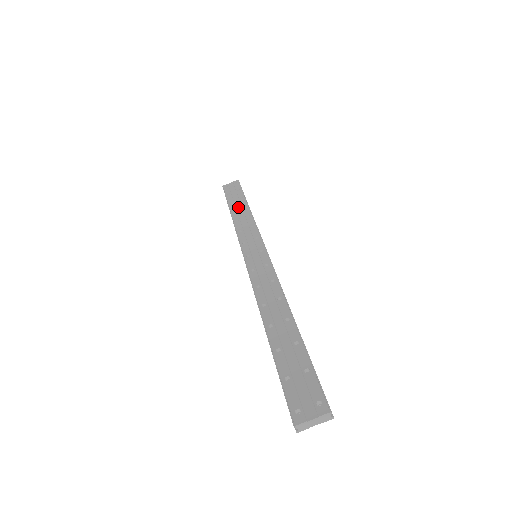
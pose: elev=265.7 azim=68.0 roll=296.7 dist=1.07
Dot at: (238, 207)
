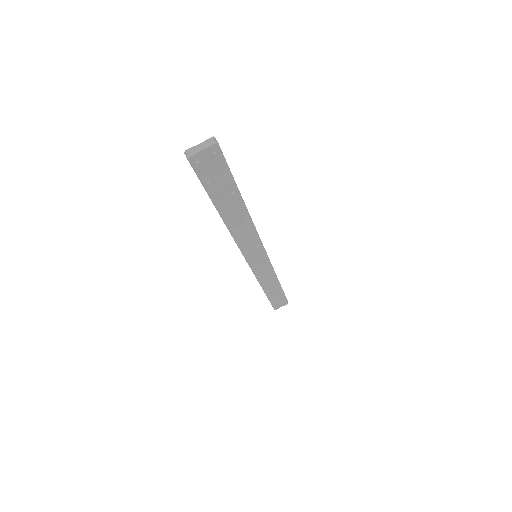
Dot at: occluded
